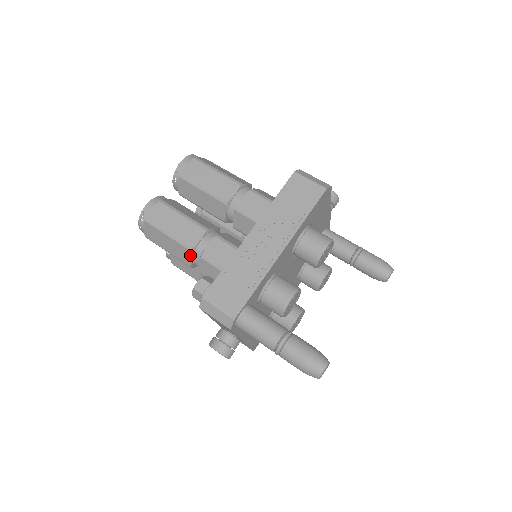
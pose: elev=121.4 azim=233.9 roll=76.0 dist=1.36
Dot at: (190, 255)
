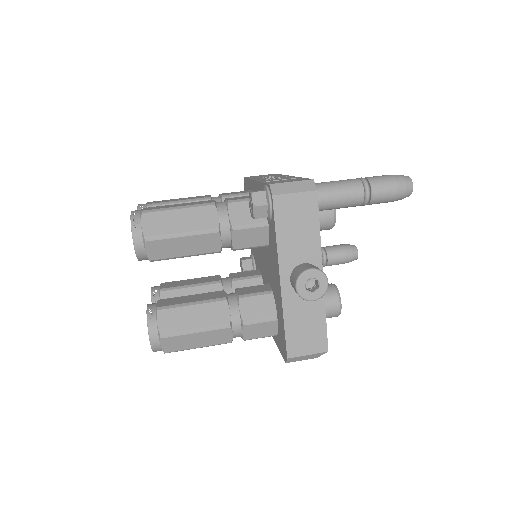
Dot at: (215, 211)
